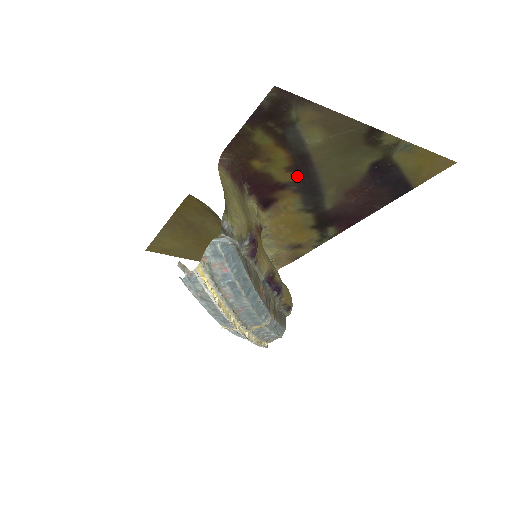
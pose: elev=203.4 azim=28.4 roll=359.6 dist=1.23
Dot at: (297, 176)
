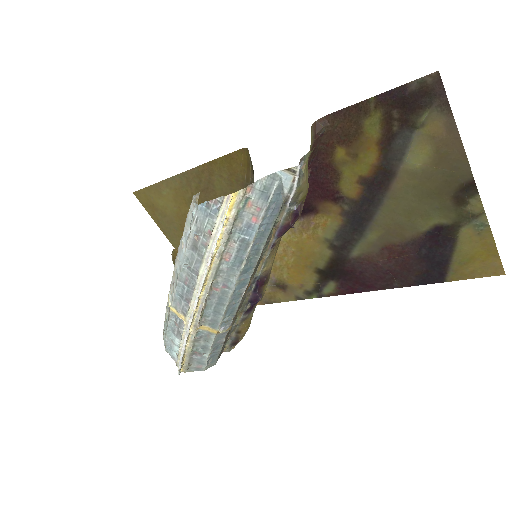
Dot at: (361, 195)
